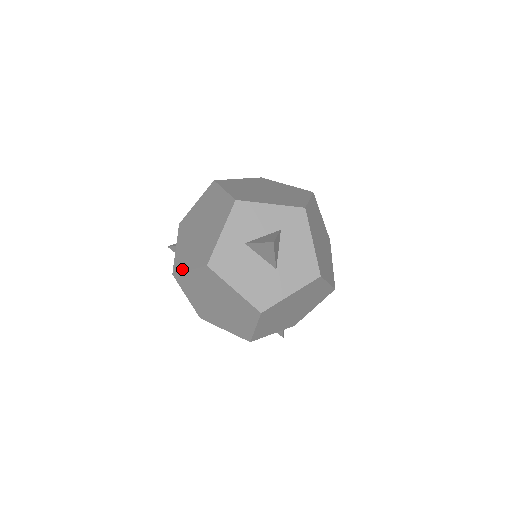
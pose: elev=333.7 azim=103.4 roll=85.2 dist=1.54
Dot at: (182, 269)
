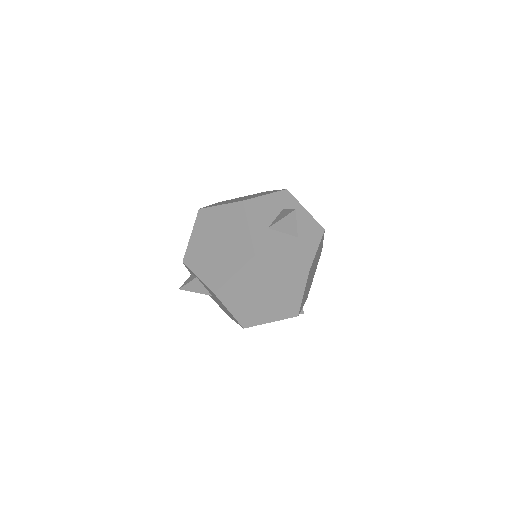
Dot at: (224, 280)
